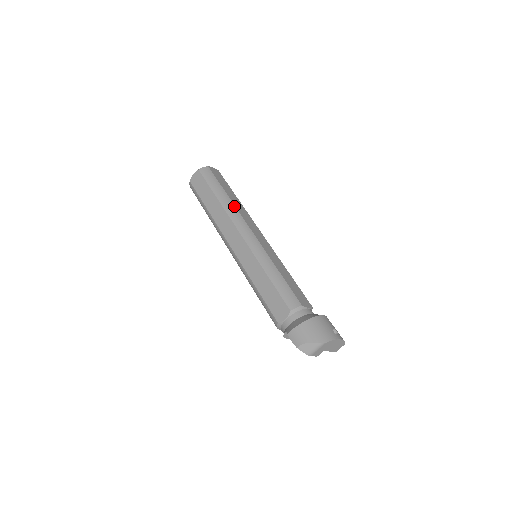
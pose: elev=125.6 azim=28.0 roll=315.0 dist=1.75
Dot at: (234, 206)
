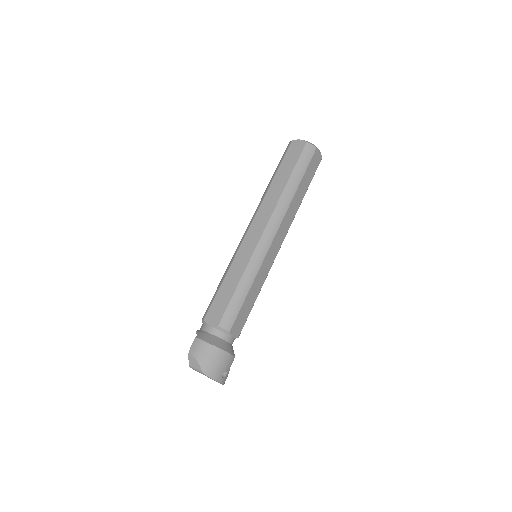
Dot at: (289, 204)
